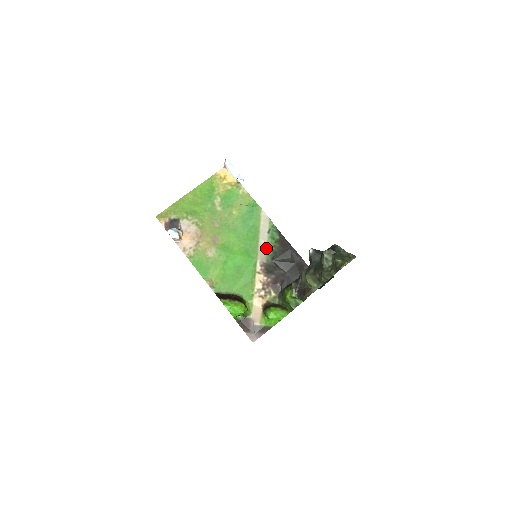
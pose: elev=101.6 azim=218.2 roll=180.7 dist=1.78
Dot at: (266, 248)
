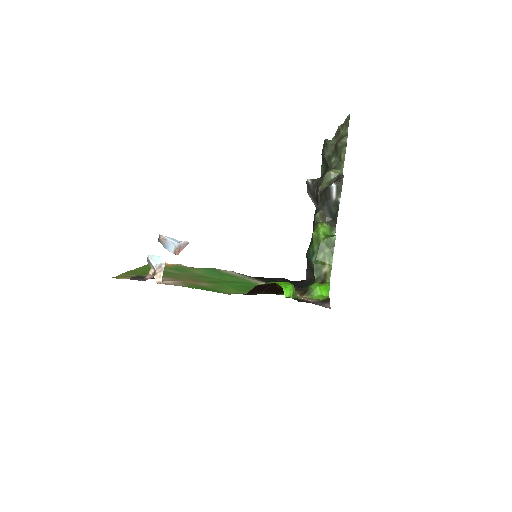
Dot at: (251, 278)
